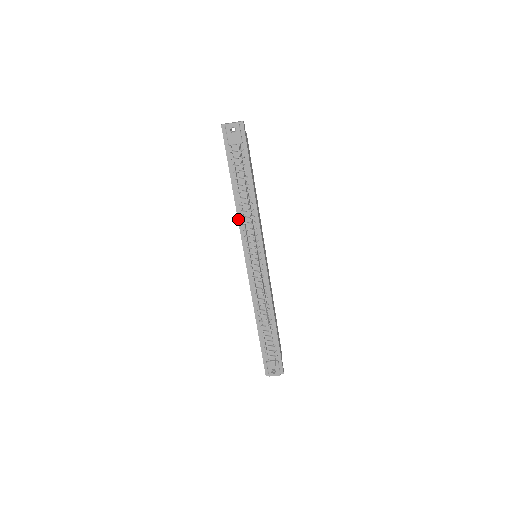
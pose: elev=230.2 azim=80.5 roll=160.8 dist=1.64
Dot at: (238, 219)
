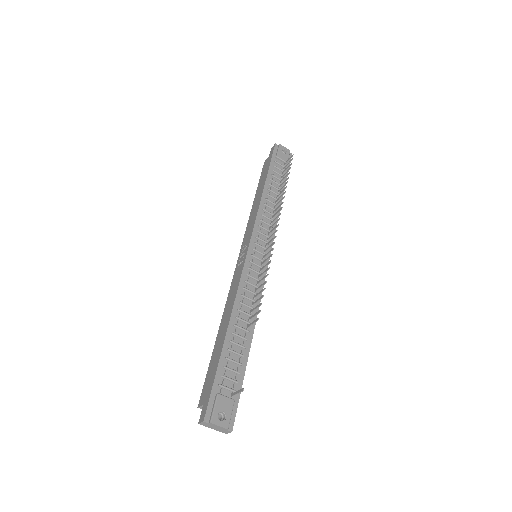
Dot at: (259, 208)
